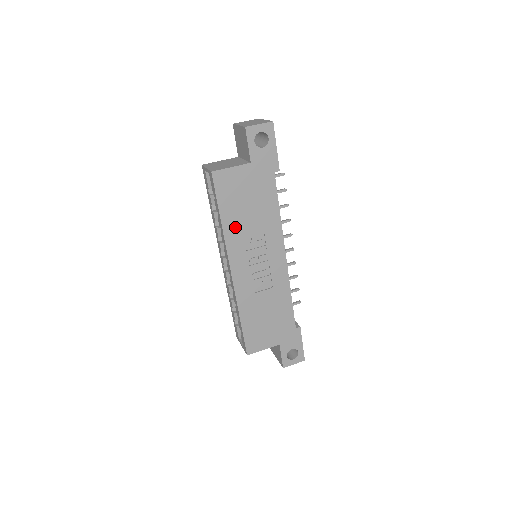
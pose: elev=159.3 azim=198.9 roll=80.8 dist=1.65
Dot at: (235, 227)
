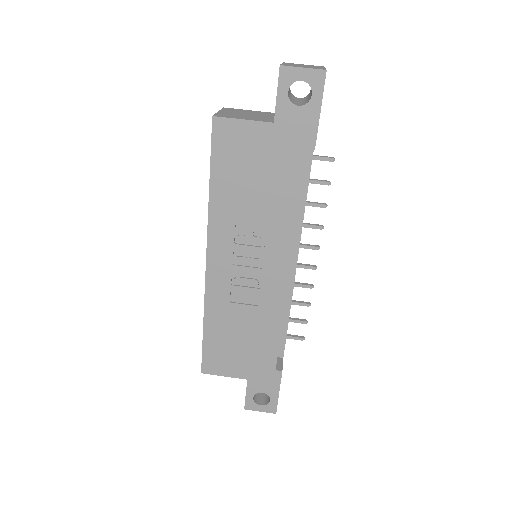
Dot at: (227, 206)
